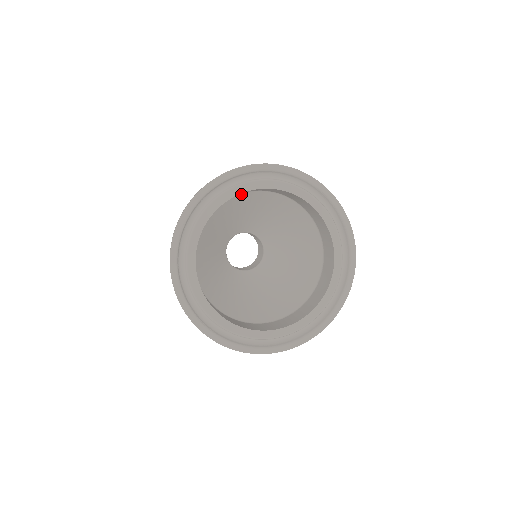
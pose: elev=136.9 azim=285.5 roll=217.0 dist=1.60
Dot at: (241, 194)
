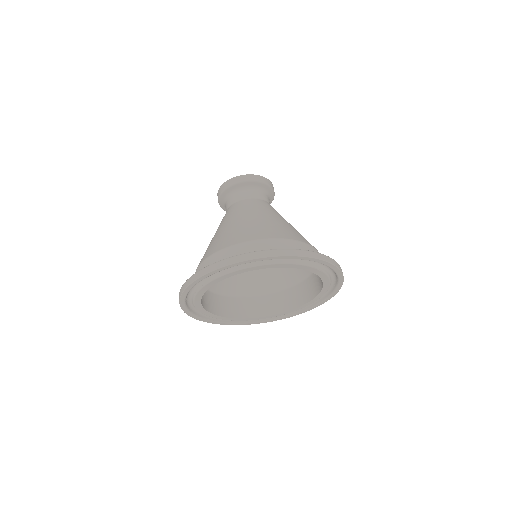
Dot at: occluded
